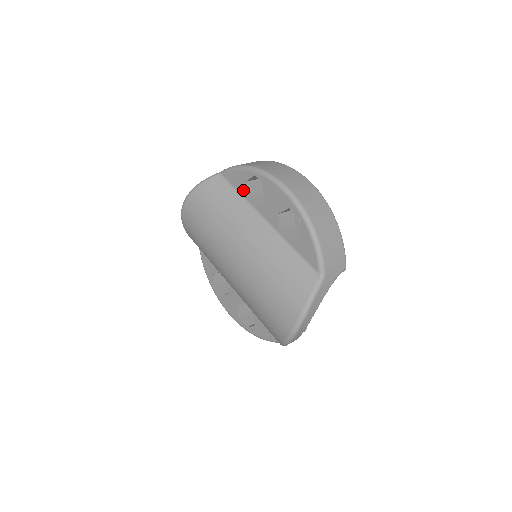
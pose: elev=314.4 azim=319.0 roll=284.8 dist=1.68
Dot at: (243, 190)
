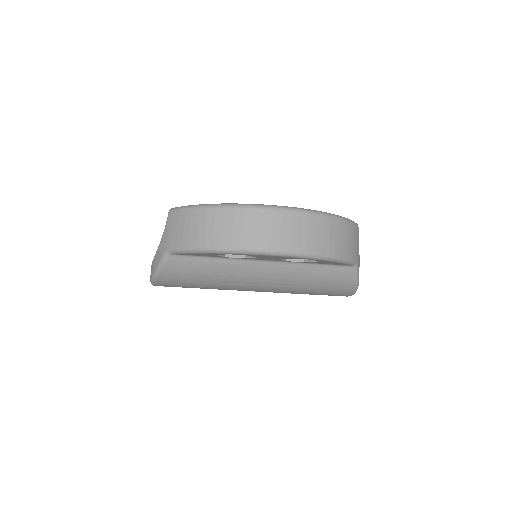
Dot at: occluded
